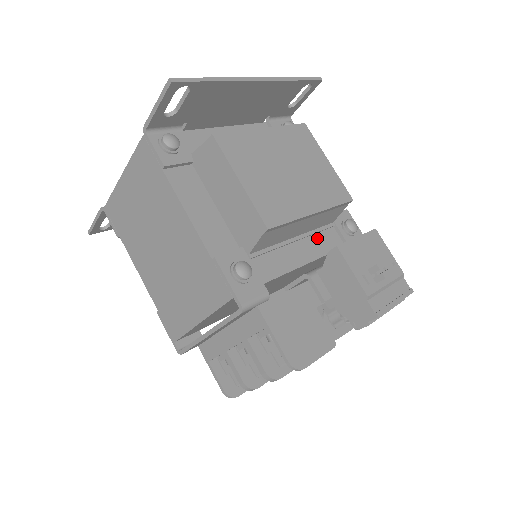
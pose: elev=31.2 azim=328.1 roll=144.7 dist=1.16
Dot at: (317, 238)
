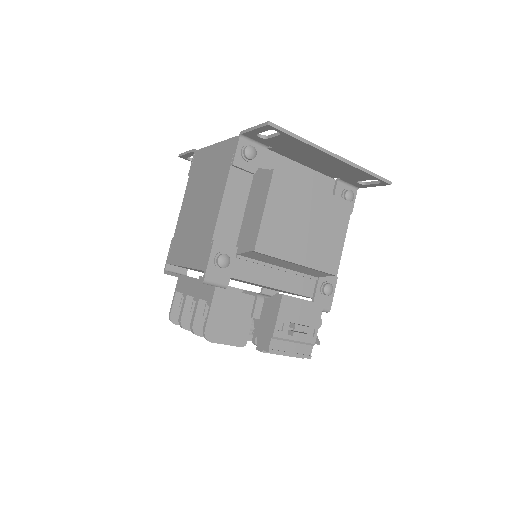
Dot at: (296, 278)
